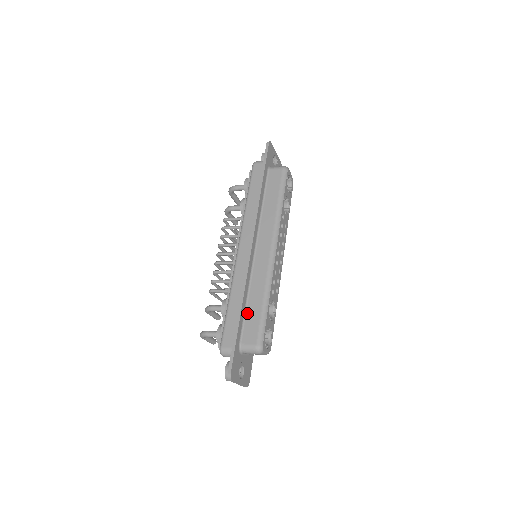
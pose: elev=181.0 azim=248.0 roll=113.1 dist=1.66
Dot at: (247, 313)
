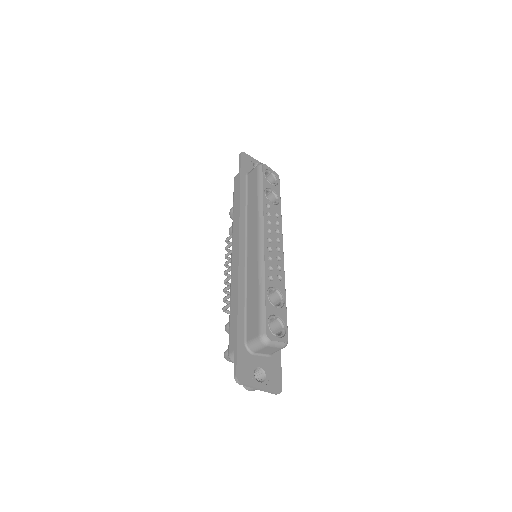
Dot at: (247, 309)
